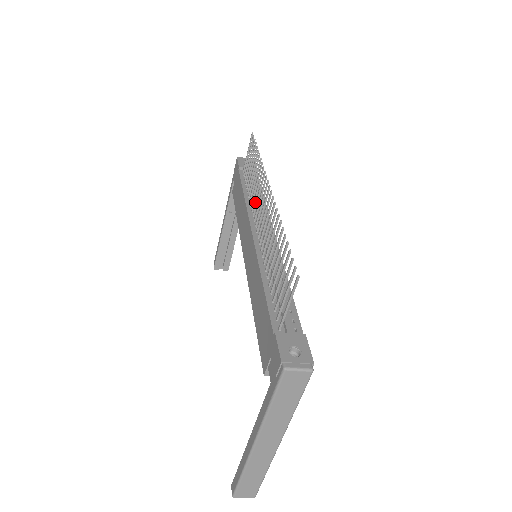
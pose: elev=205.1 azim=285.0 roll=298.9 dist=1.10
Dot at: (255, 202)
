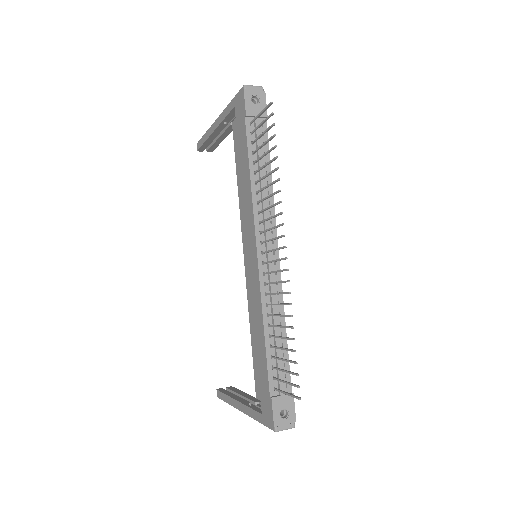
Dot at: (262, 198)
